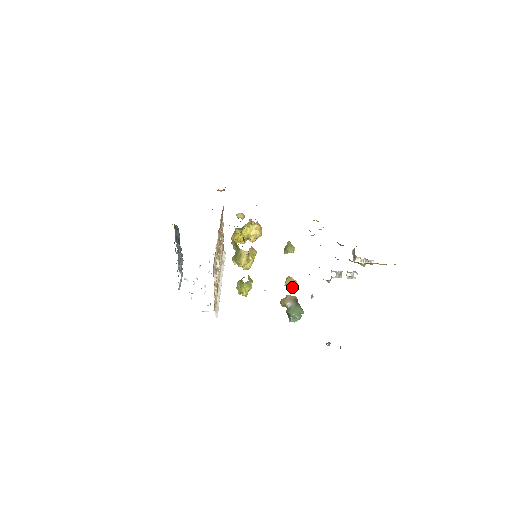
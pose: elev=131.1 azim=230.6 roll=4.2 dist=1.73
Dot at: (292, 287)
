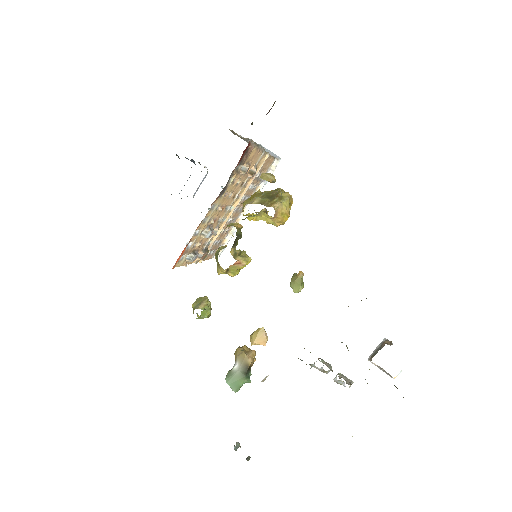
Dot at: (260, 341)
